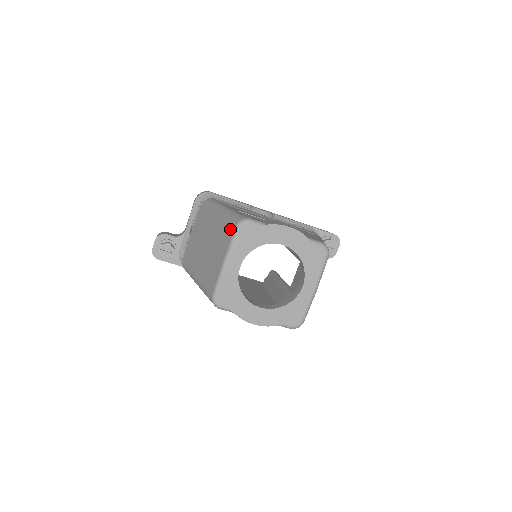
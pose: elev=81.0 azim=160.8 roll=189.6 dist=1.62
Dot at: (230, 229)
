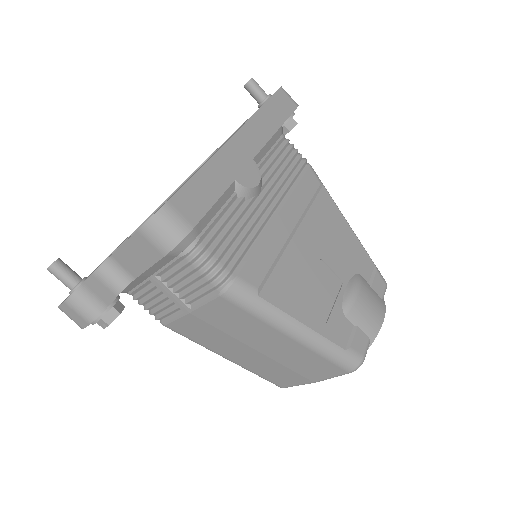
Dot at: (334, 370)
